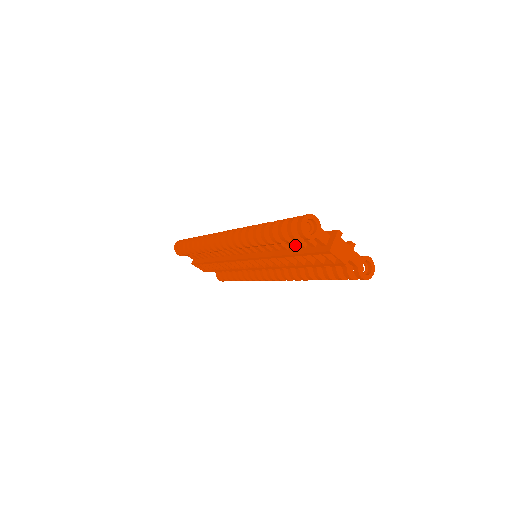
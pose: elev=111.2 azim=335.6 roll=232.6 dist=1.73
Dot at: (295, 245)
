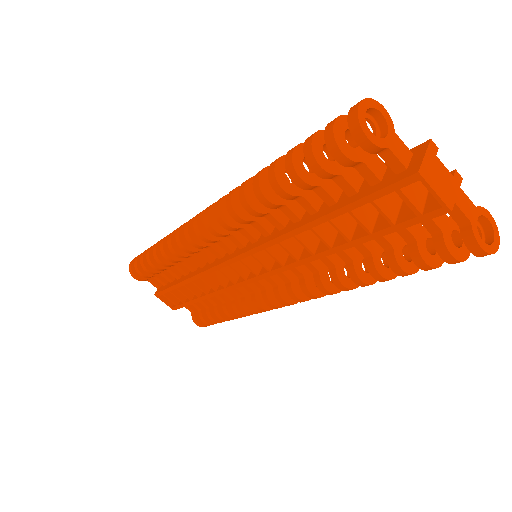
Dot at: (334, 196)
